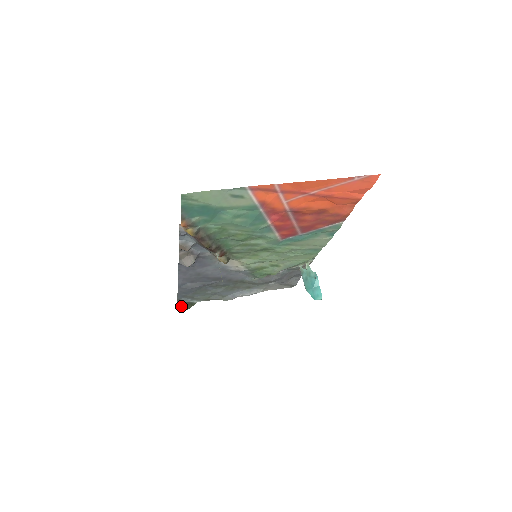
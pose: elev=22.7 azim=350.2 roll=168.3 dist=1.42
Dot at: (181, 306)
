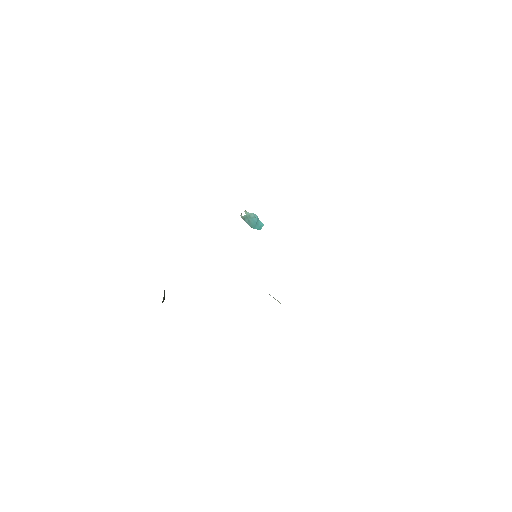
Dot at: (163, 301)
